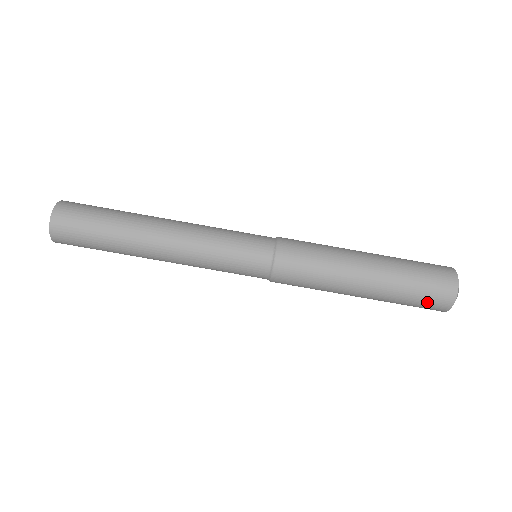
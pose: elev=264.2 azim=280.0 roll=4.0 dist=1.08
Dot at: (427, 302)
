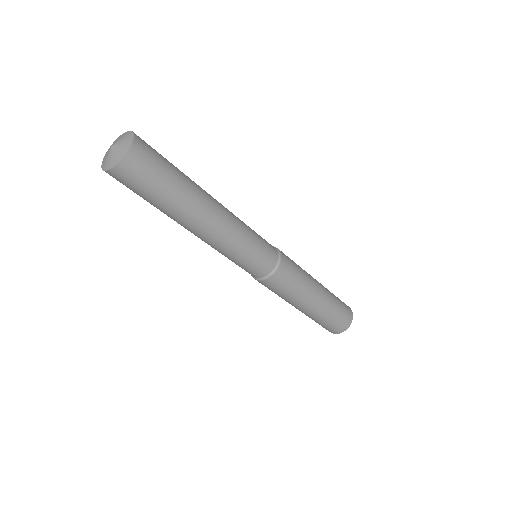
Dot at: (323, 327)
